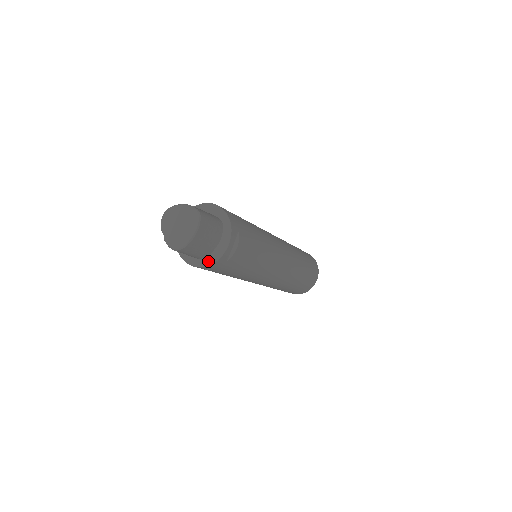
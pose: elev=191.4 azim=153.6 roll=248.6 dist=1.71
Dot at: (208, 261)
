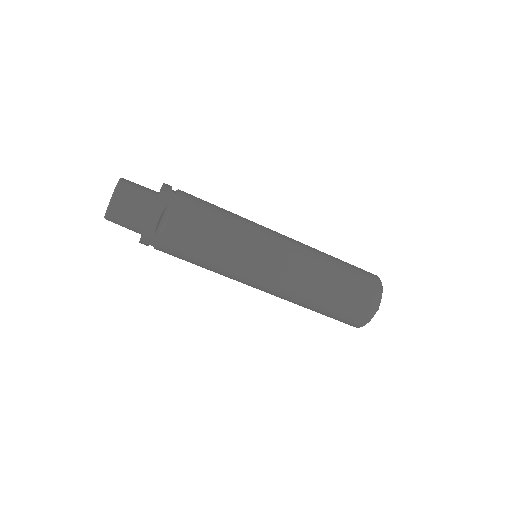
Dot at: occluded
